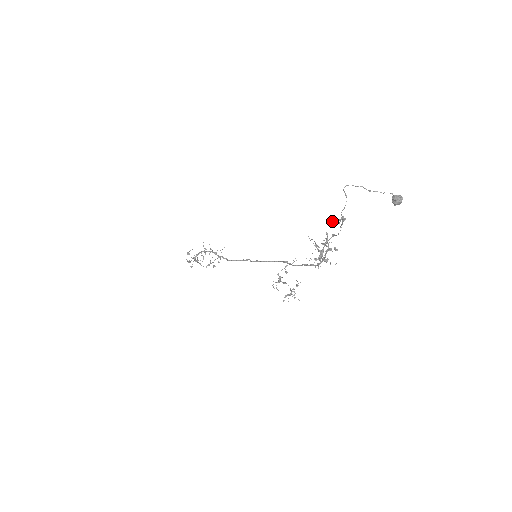
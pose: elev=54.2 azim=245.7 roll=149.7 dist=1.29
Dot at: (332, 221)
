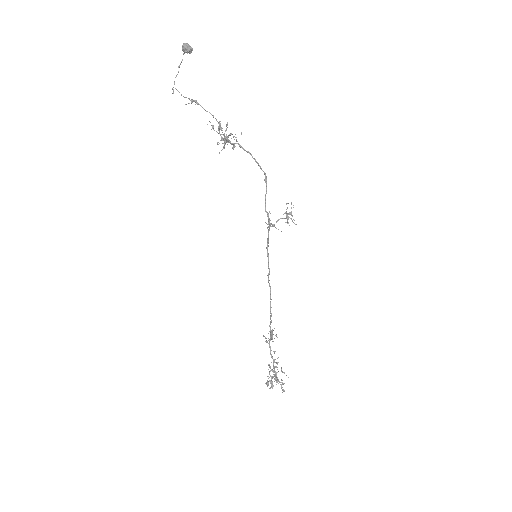
Dot at: occluded
